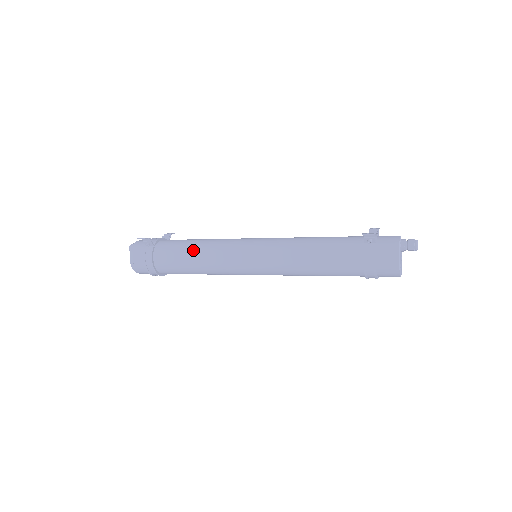
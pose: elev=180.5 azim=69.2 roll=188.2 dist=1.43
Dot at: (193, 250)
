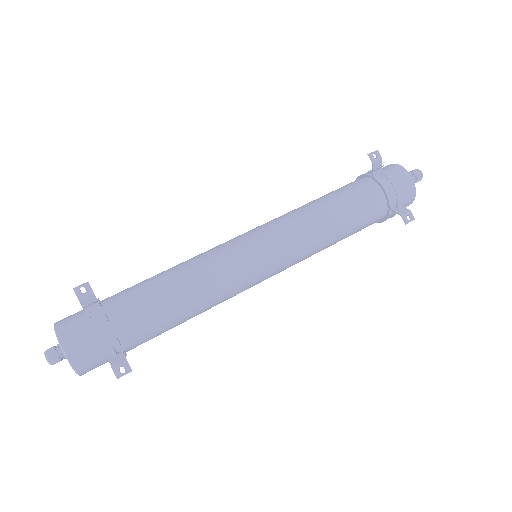
Dot at: (191, 315)
